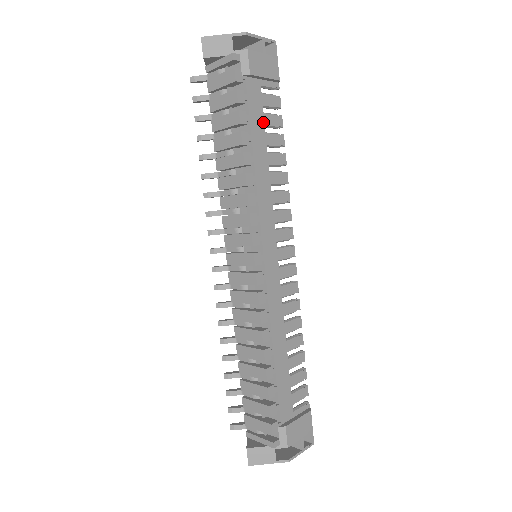
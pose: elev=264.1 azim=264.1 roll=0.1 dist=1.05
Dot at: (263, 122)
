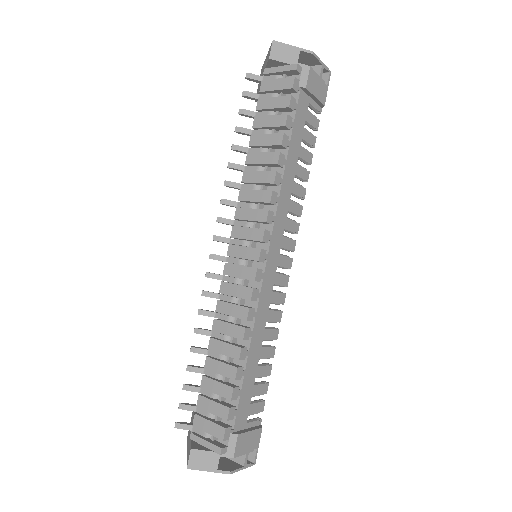
Dot at: (302, 135)
